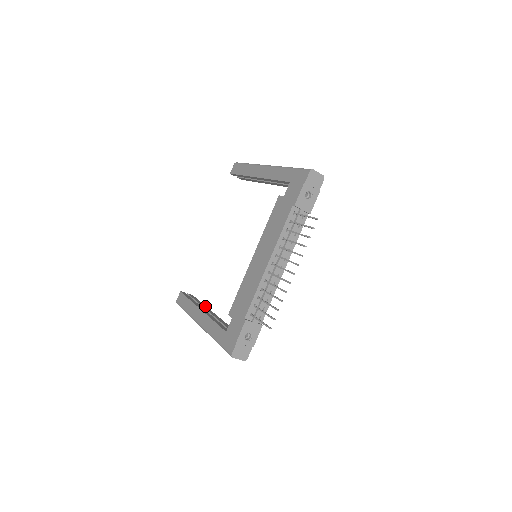
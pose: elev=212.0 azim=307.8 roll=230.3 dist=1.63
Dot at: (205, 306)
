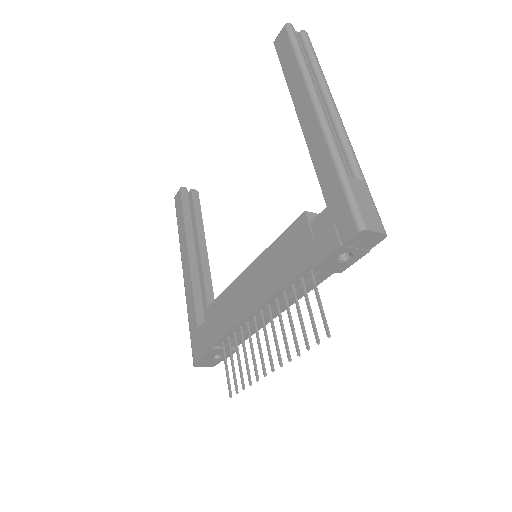
Dot at: (202, 232)
